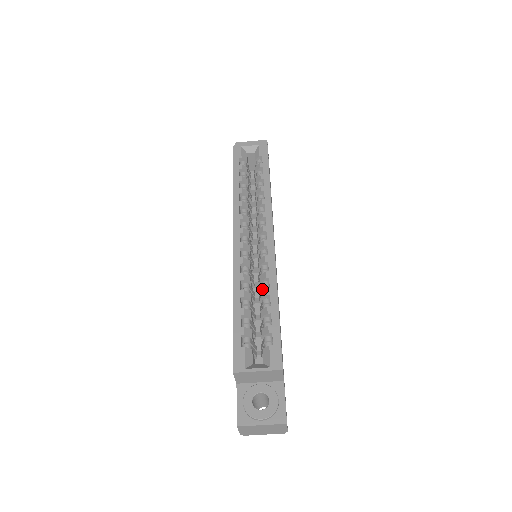
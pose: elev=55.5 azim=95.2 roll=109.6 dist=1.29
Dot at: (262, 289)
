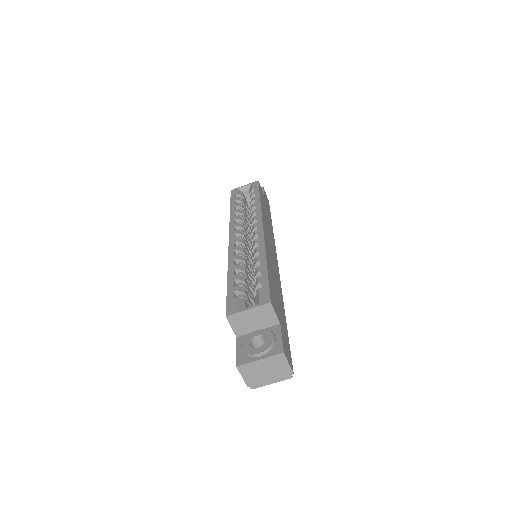
Dot at: (254, 262)
